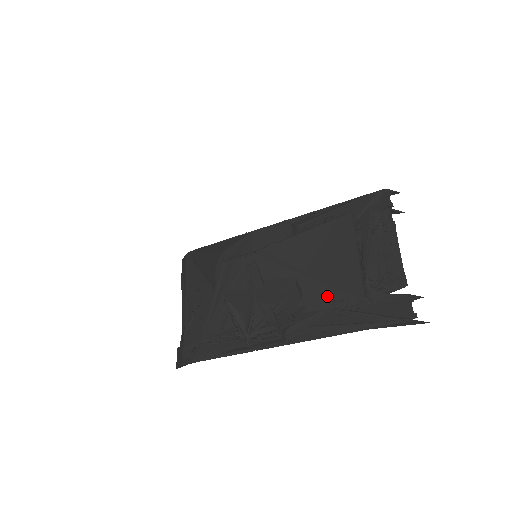
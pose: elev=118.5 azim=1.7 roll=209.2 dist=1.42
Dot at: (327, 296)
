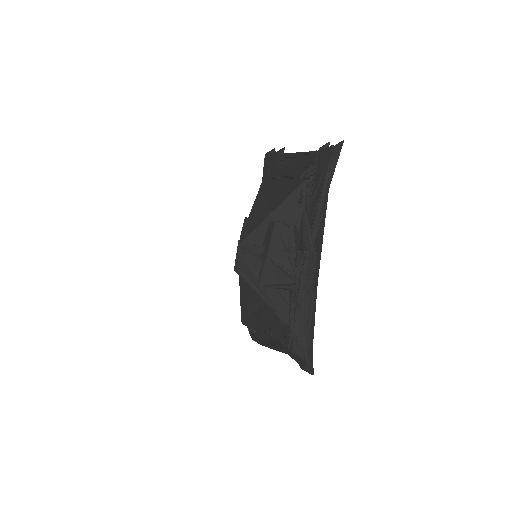
Dot at: (293, 205)
